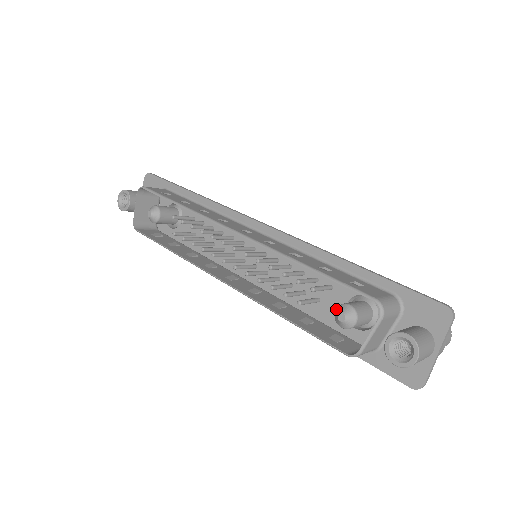
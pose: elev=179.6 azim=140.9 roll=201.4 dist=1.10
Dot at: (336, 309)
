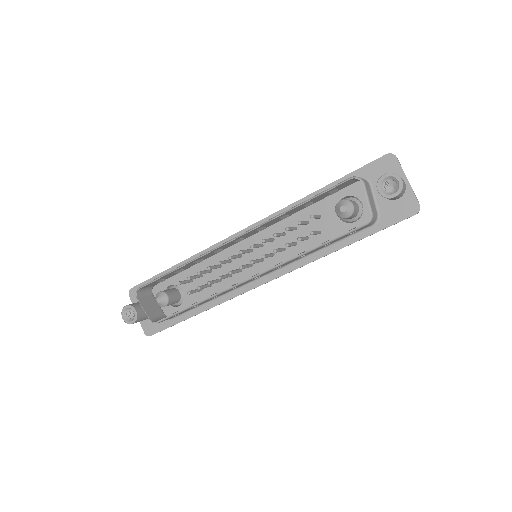
Dot at: (335, 211)
